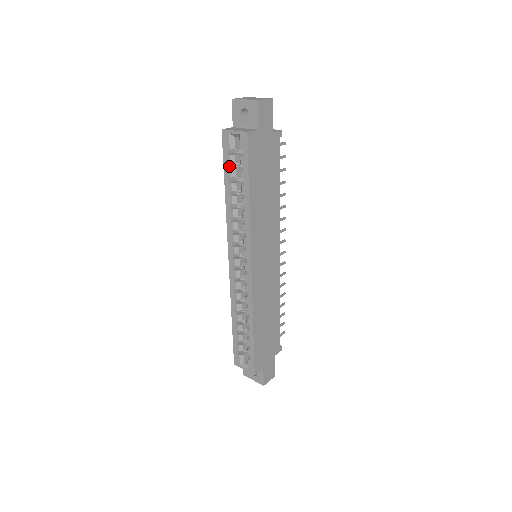
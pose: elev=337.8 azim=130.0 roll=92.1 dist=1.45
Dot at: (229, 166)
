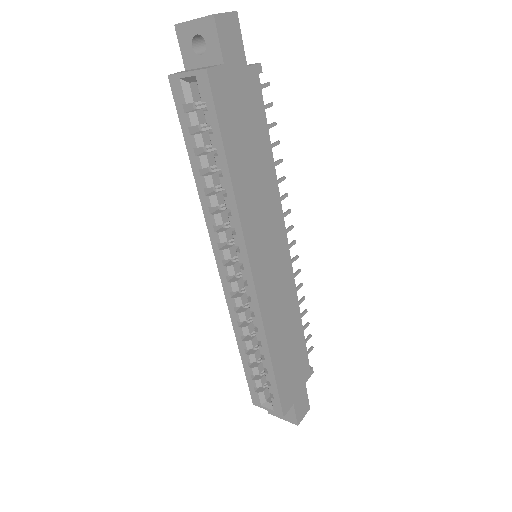
Dot at: (190, 131)
